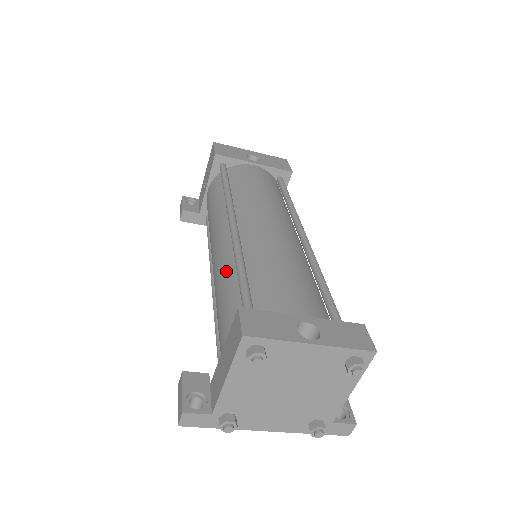
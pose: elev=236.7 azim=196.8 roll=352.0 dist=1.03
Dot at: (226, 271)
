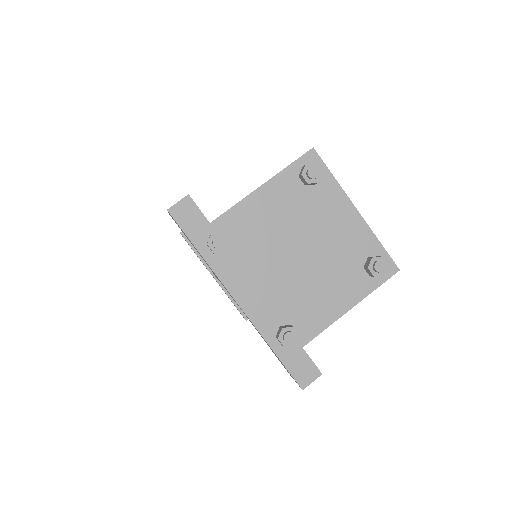
Dot at: occluded
